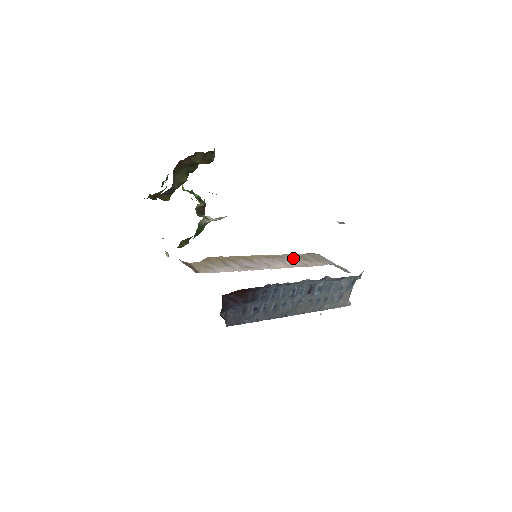
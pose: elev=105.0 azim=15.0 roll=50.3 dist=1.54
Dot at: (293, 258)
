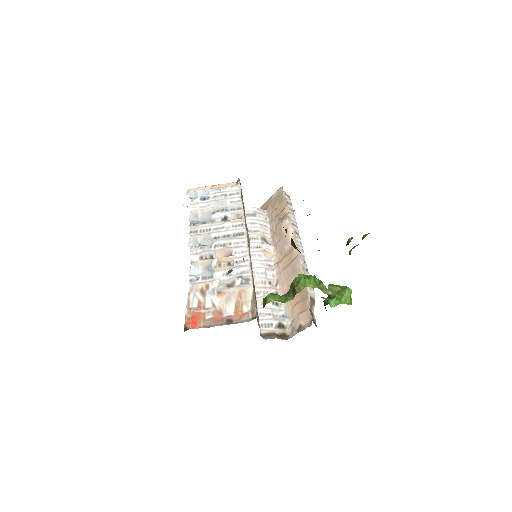
Dot at: (245, 216)
